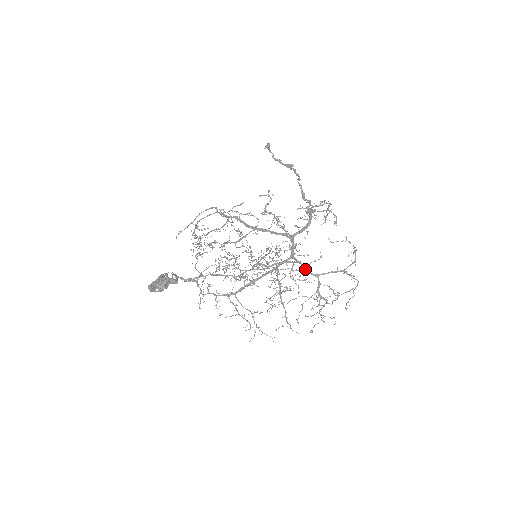
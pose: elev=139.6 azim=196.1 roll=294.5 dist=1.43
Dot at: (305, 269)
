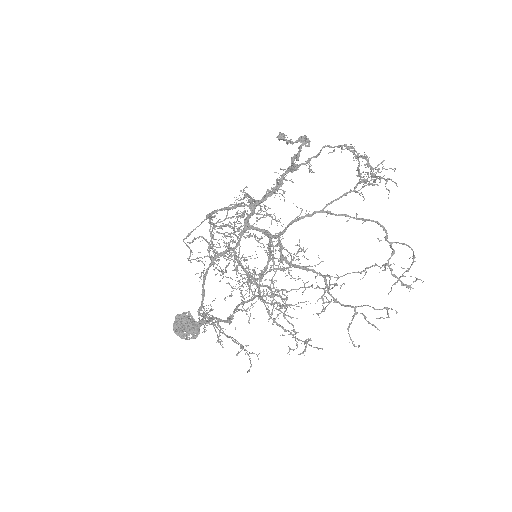
Dot at: (267, 235)
